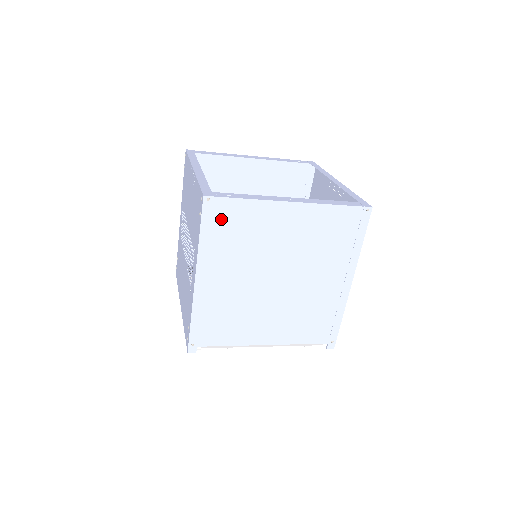
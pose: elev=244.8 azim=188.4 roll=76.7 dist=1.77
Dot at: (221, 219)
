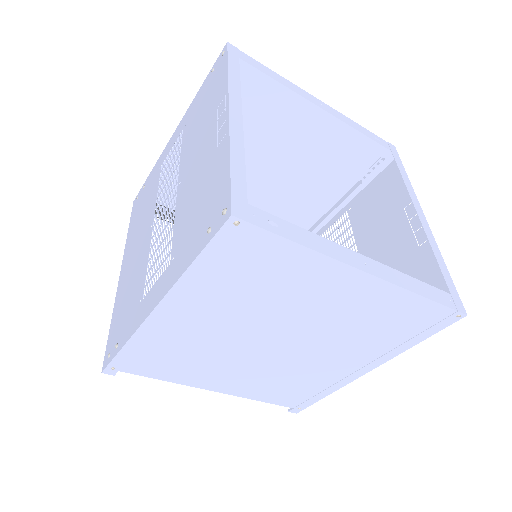
Dot at: (241, 255)
